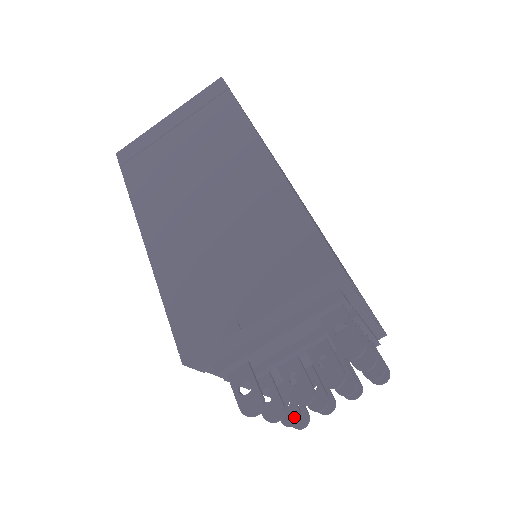
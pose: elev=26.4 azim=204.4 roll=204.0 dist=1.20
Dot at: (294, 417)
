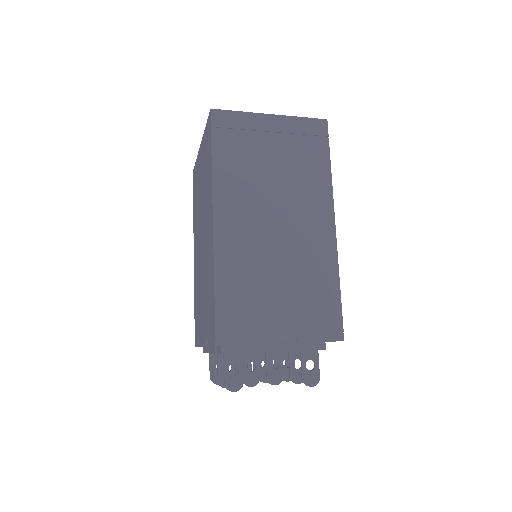
Dot at: occluded
